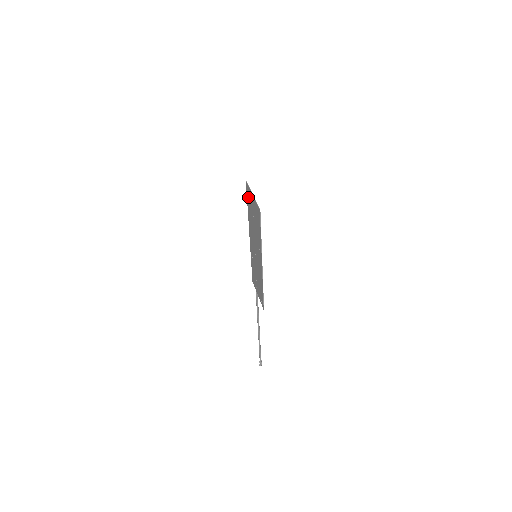
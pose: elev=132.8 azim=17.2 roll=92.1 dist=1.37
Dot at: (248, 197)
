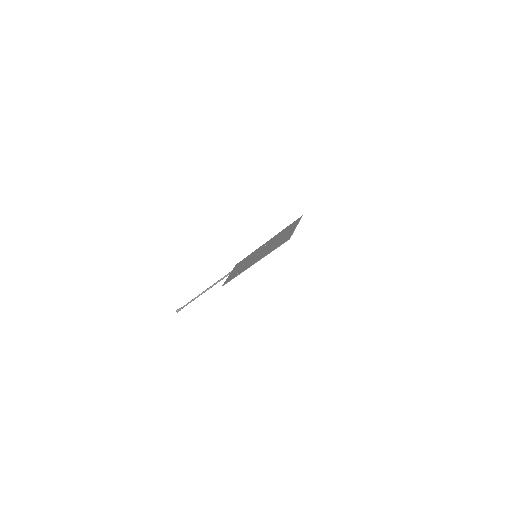
Dot at: (293, 224)
